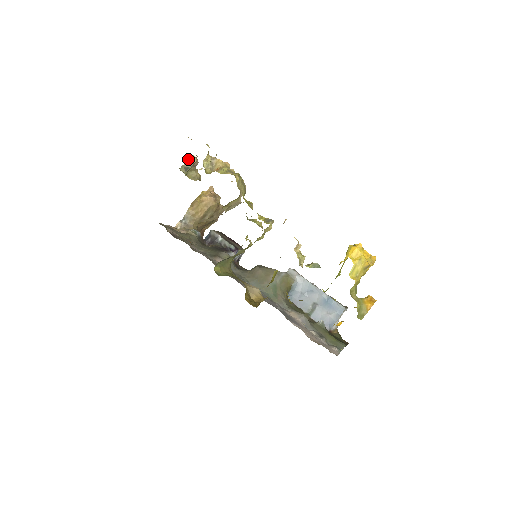
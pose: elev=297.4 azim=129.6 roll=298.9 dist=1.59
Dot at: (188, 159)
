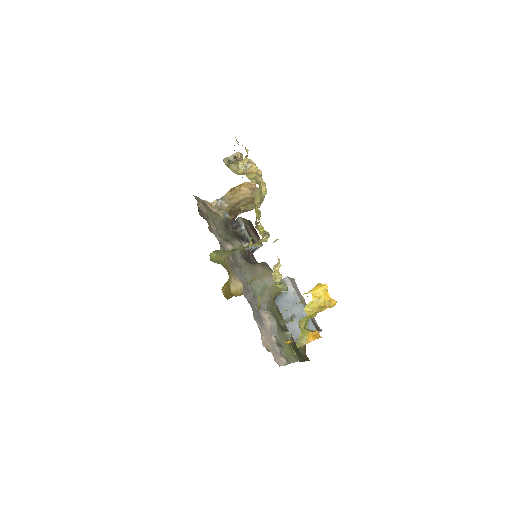
Dot at: occluded
